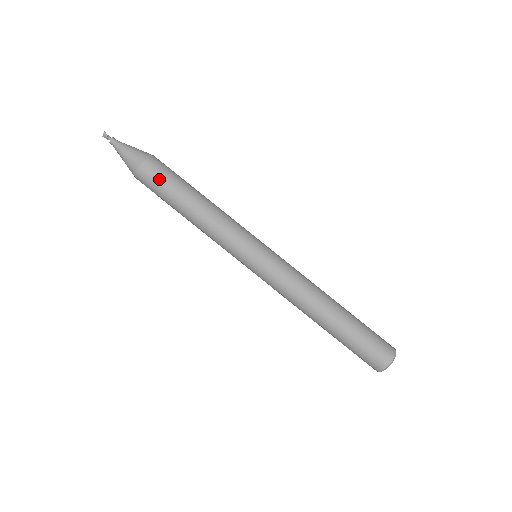
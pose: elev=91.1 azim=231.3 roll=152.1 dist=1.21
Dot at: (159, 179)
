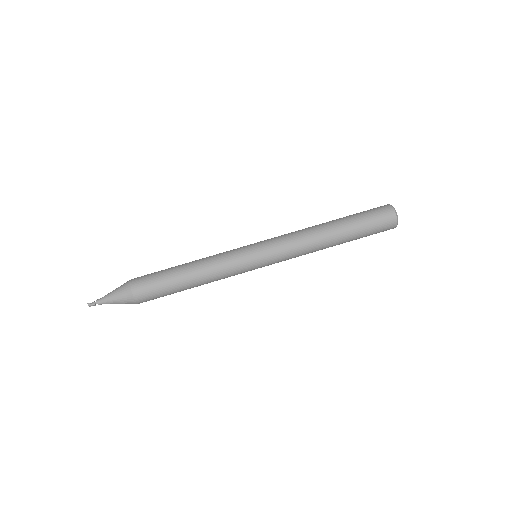
Dot at: (153, 290)
